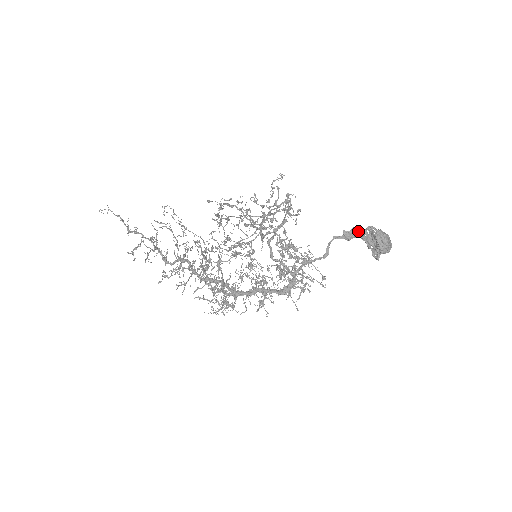
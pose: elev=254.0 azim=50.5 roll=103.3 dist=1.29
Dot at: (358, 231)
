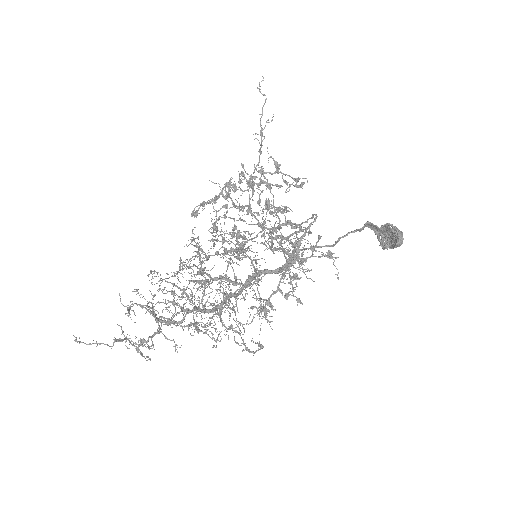
Dot at: (374, 226)
